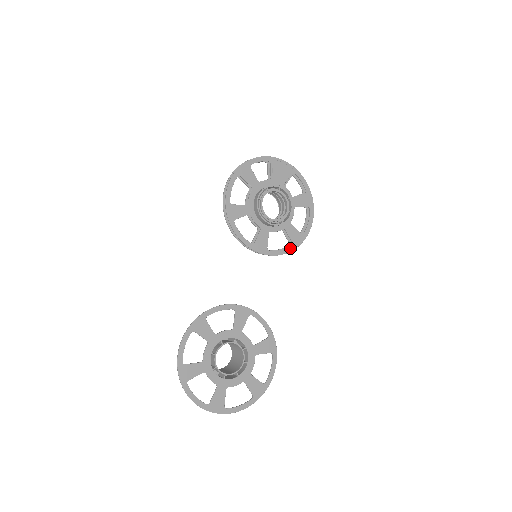
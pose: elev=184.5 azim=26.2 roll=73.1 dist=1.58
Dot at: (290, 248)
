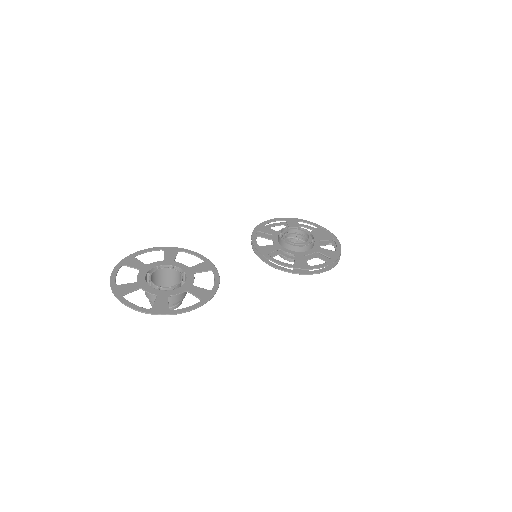
Dot at: (289, 265)
